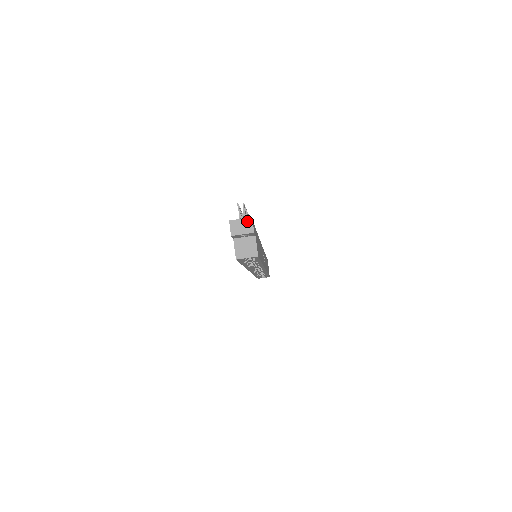
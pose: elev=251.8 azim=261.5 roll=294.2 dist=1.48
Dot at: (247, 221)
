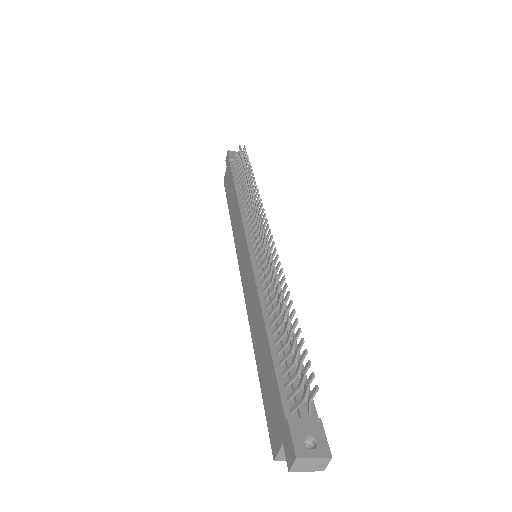
Dot at: (322, 461)
